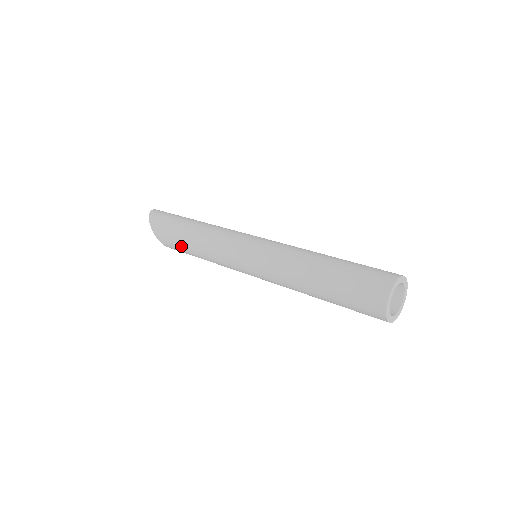
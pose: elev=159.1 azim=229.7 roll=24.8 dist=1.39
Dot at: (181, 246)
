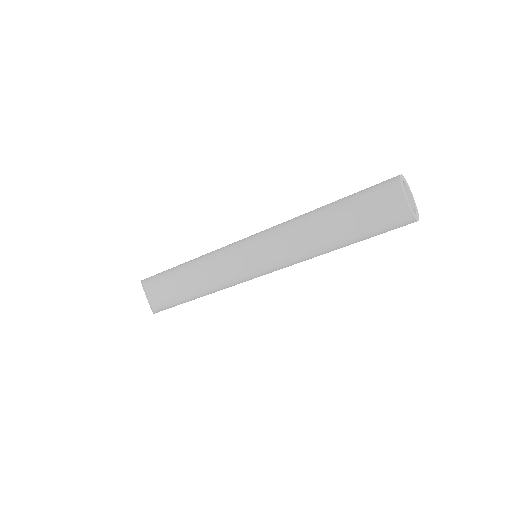
Dot at: (172, 272)
